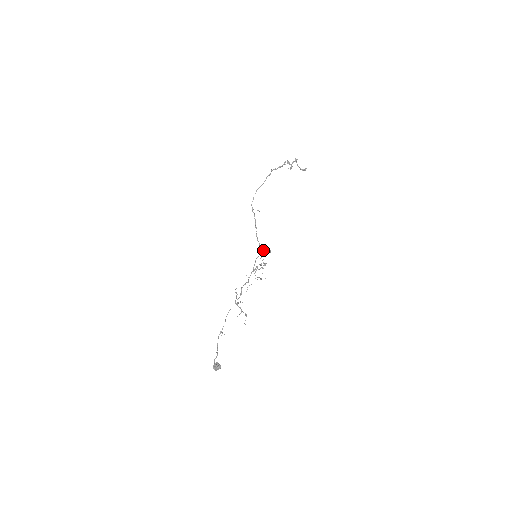
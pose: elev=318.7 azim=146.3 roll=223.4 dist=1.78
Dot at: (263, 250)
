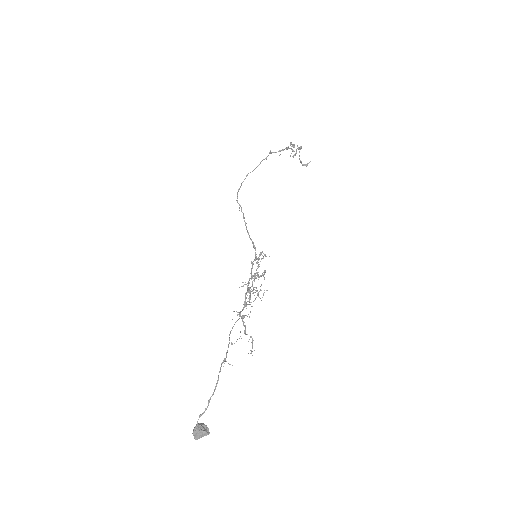
Dot at: (262, 251)
